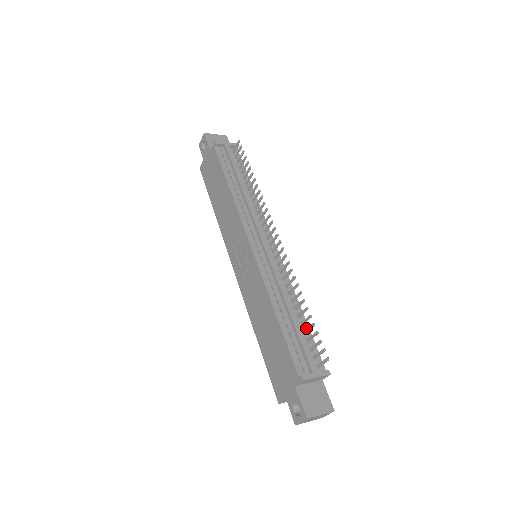
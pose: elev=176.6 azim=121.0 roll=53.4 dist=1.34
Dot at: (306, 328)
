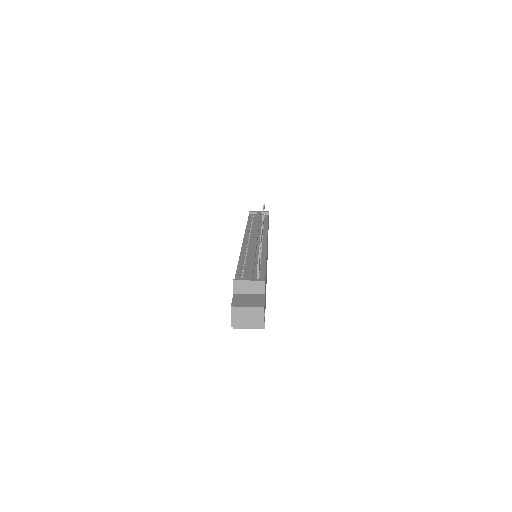
Dot at: (263, 267)
